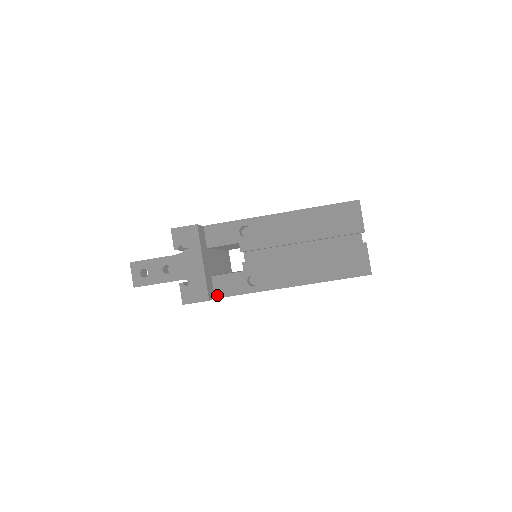
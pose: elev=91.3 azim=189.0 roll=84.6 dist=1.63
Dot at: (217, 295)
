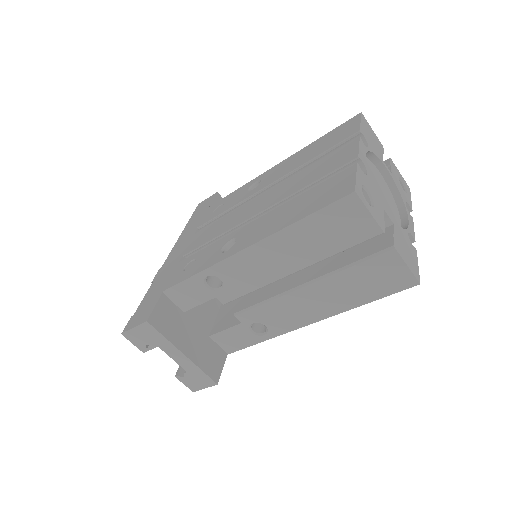
Dot at: (228, 351)
